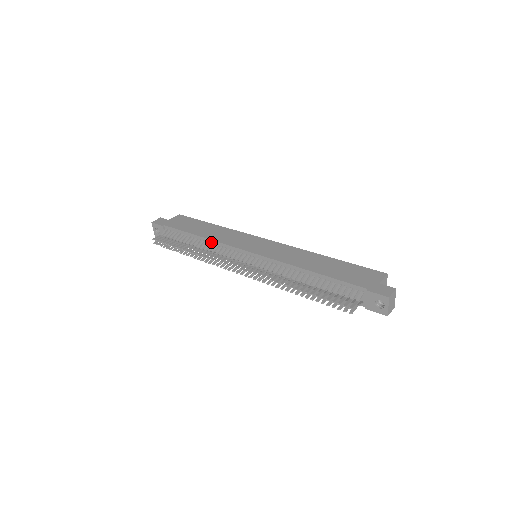
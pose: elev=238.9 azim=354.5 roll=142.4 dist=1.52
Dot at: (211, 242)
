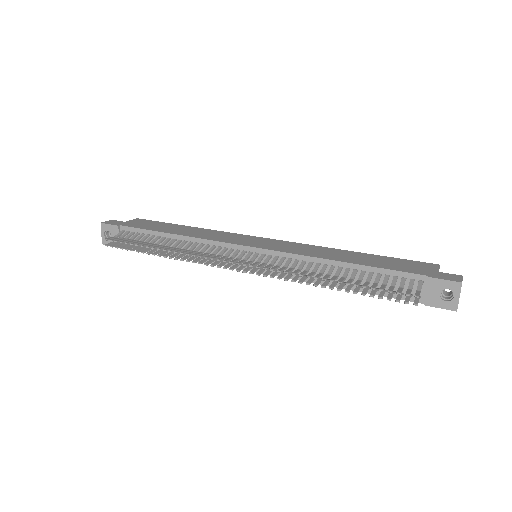
Dot at: (192, 240)
